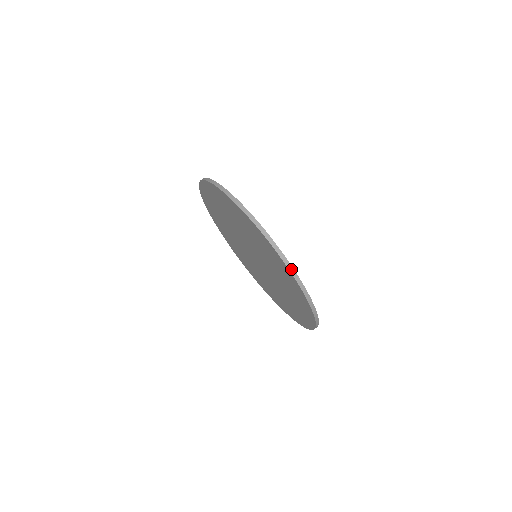
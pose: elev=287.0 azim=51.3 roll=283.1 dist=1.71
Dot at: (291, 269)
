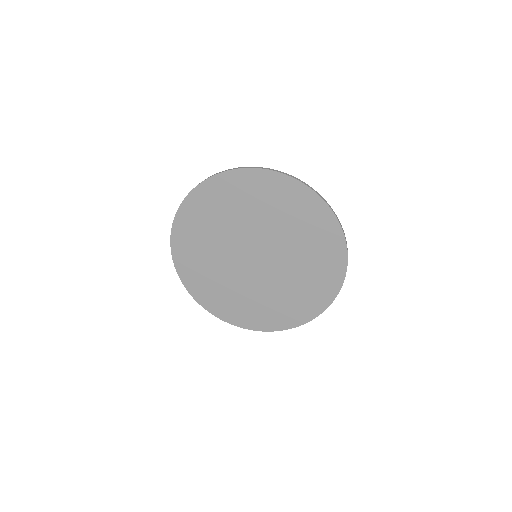
Dot at: occluded
